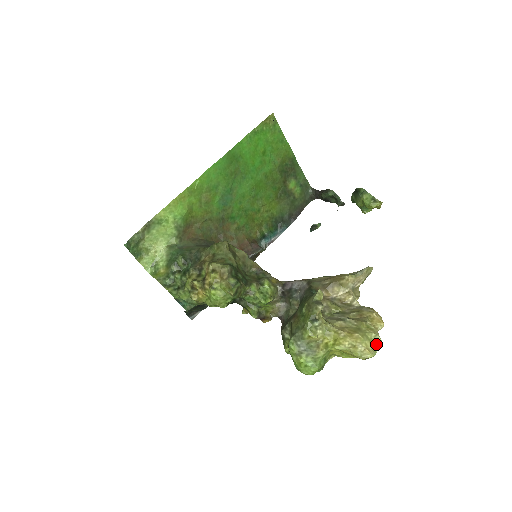
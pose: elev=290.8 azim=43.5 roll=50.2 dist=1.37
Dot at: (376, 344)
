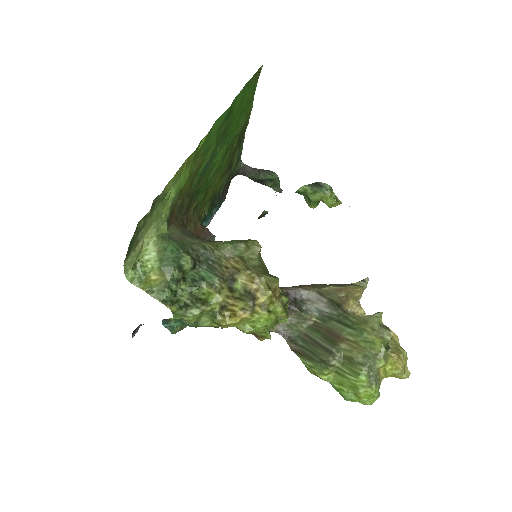
Dot at: occluded
